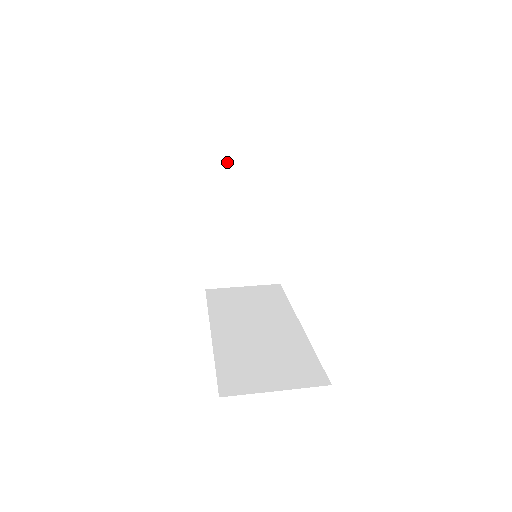
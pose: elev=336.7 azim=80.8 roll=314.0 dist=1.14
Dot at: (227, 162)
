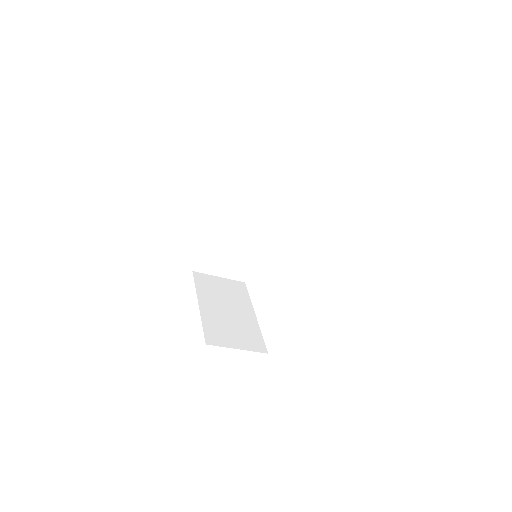
Dot at: (211, 277)
